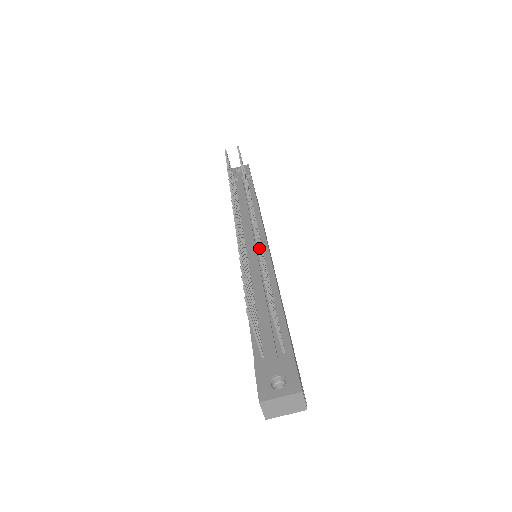
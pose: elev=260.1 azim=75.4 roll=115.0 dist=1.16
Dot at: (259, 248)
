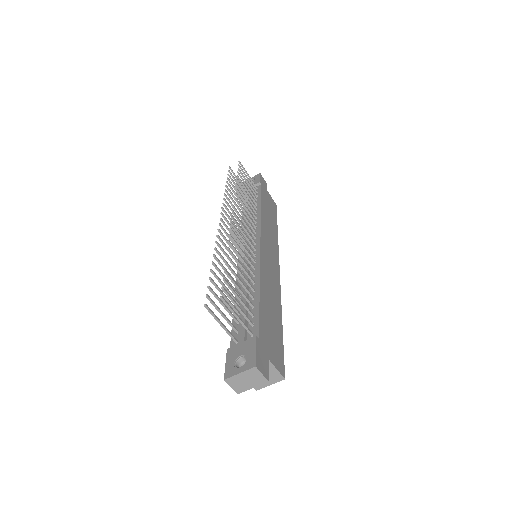
Dot at: (230, 251)
